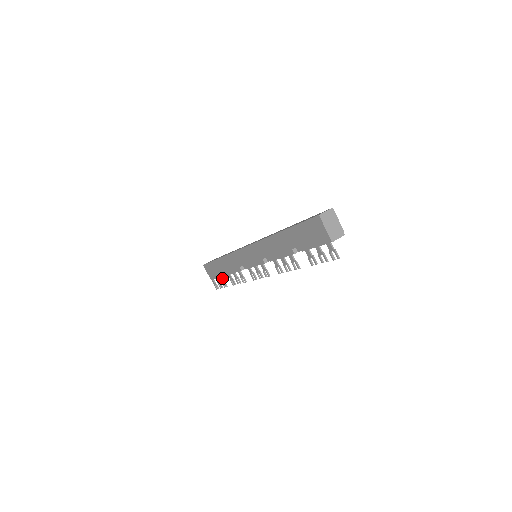
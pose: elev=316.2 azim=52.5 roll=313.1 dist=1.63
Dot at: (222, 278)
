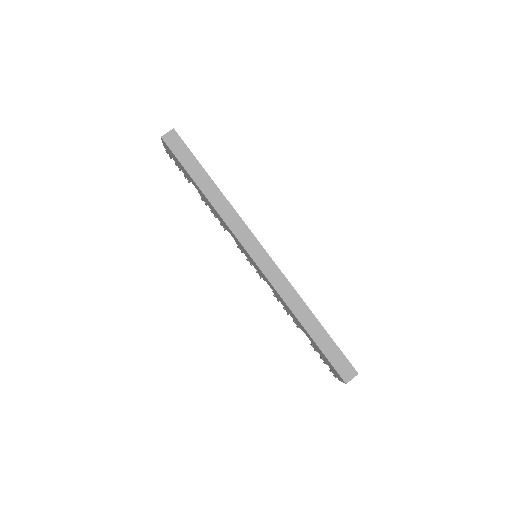
Dot at: occluded
